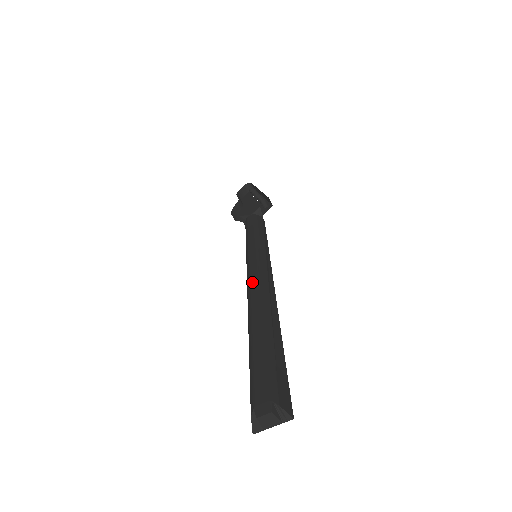
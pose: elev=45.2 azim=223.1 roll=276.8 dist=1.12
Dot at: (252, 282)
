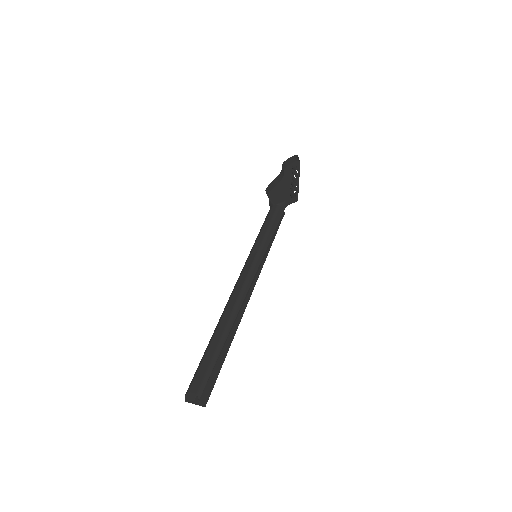
Dot at: (237, 288)
